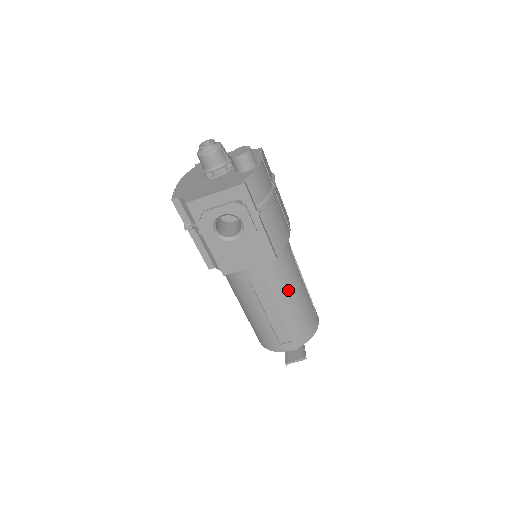
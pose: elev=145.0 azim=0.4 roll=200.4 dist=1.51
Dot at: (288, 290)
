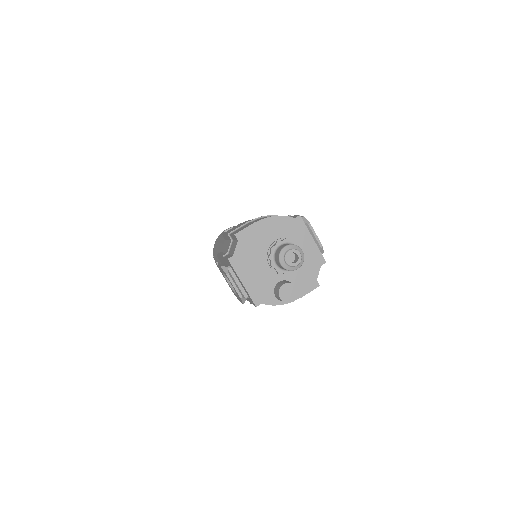
Dot at: occluded
